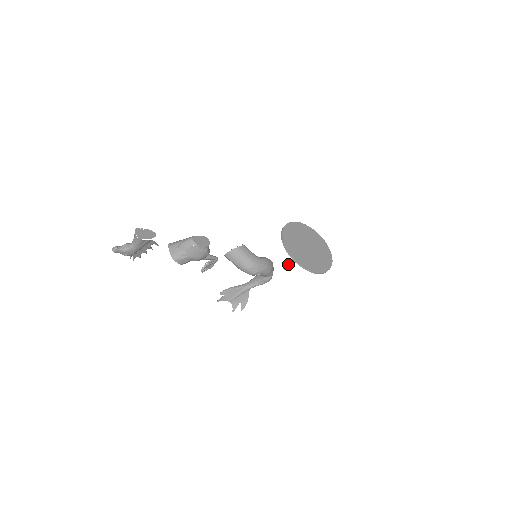
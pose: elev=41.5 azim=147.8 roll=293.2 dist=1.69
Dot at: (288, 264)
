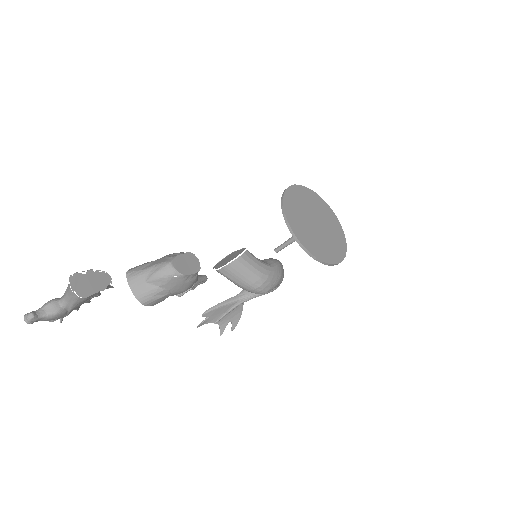
Dot at: (283, 246)
